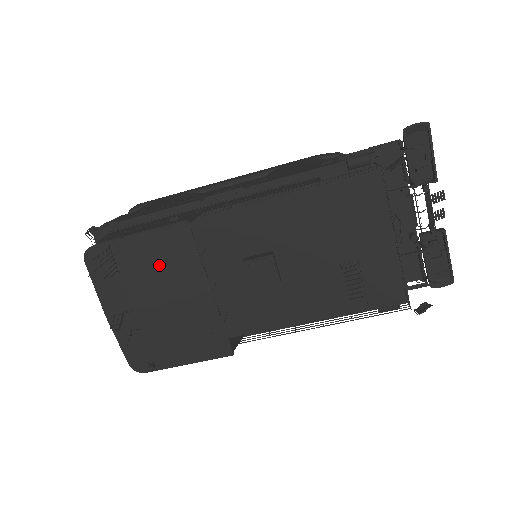
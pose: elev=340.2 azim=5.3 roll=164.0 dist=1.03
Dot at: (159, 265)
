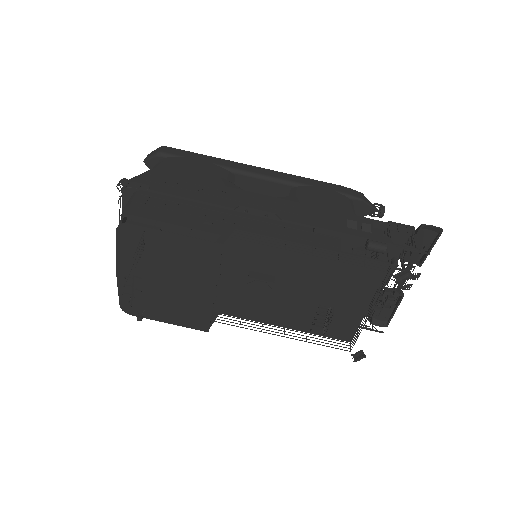
Dot at: (181, 261)
